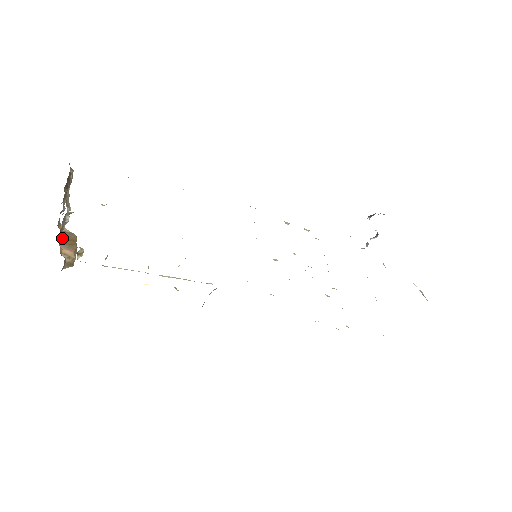
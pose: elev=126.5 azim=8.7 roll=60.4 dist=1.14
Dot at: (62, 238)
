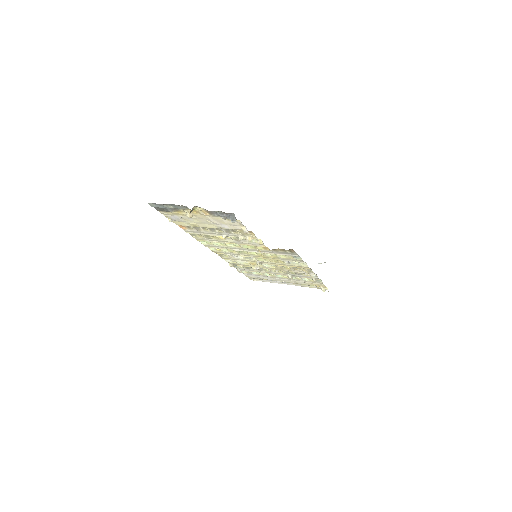
Dot at: occluded
